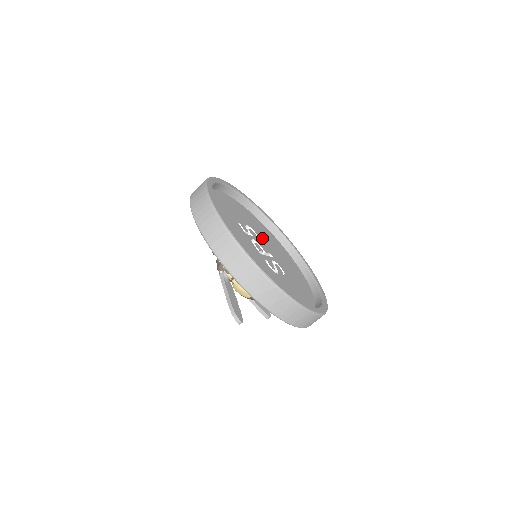
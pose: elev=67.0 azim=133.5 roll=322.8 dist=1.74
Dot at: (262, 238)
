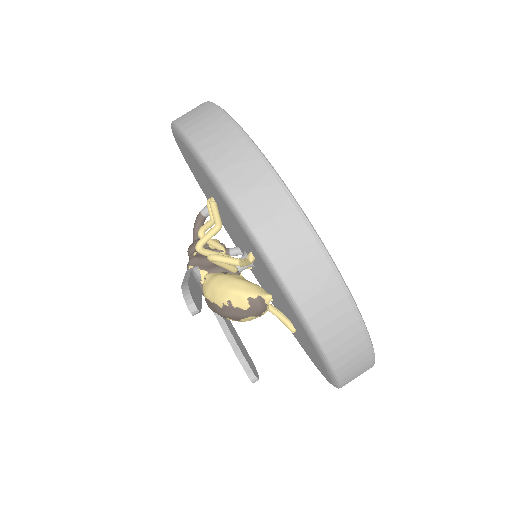
Dot at: occluded
